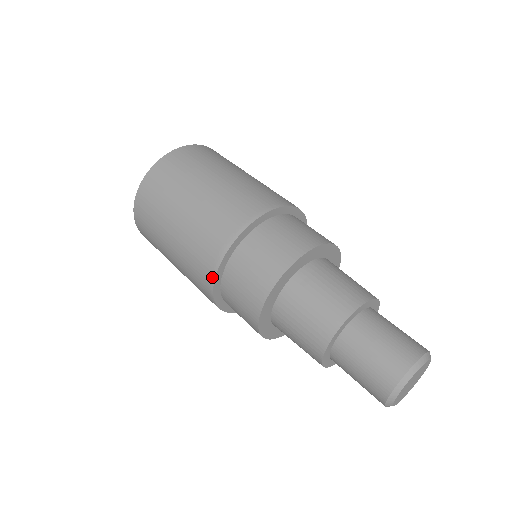
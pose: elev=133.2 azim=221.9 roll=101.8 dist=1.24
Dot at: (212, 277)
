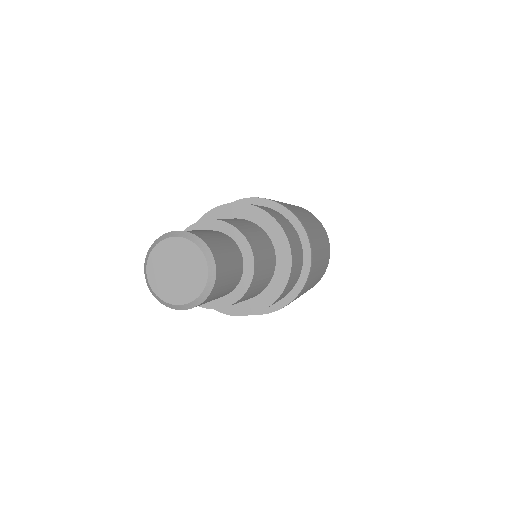
Dot at: occluded
